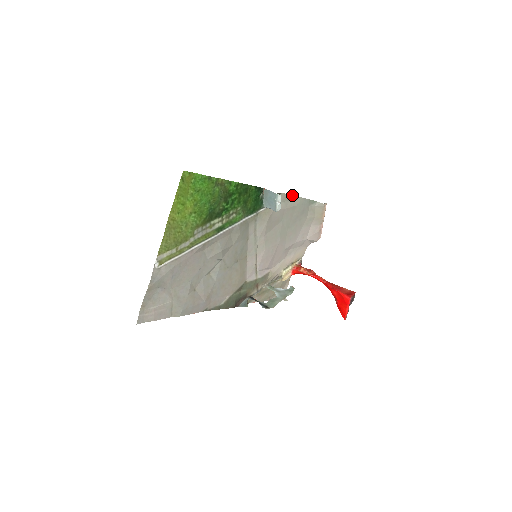
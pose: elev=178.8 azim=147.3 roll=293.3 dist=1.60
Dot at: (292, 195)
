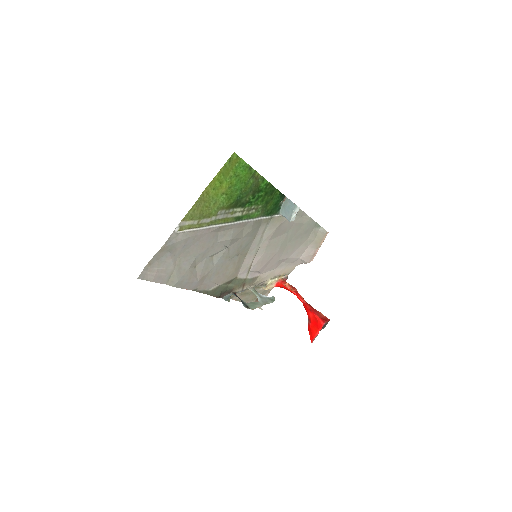
Dot at: occluded
